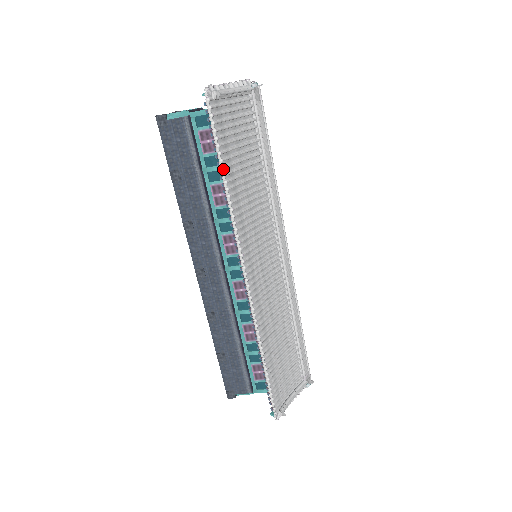
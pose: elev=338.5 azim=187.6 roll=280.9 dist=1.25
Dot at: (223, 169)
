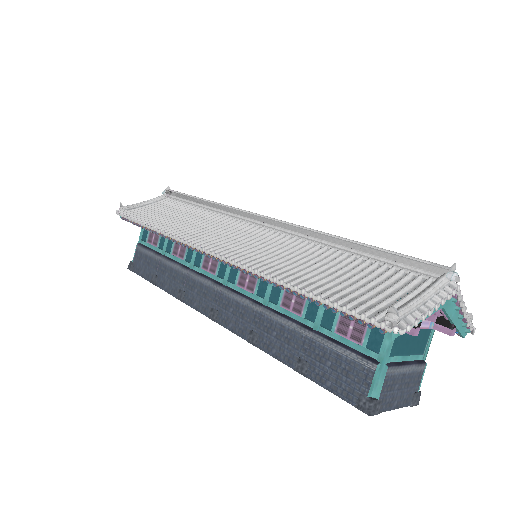
Dot at: (145, 224)
